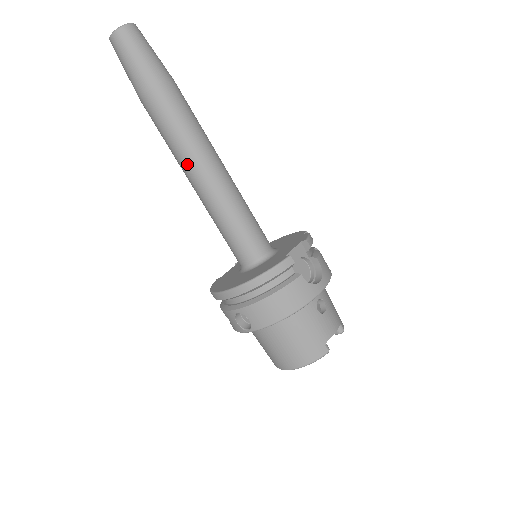
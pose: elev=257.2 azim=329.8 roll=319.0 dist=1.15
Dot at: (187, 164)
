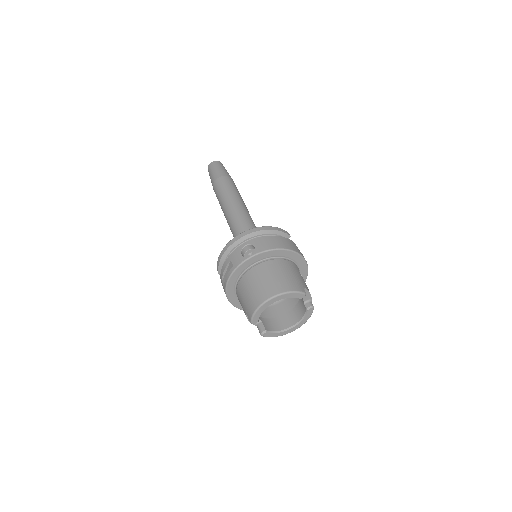
Dot at: (232, 201)
